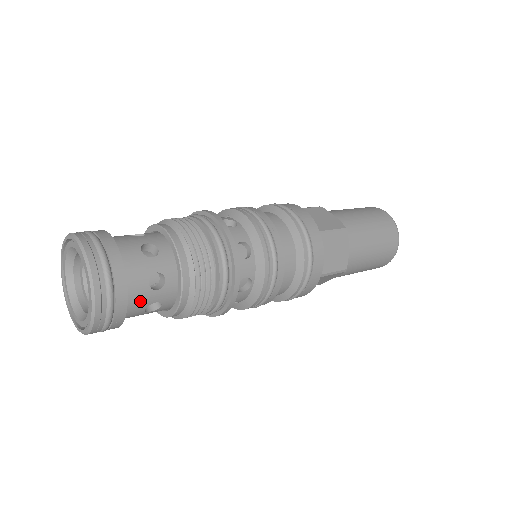
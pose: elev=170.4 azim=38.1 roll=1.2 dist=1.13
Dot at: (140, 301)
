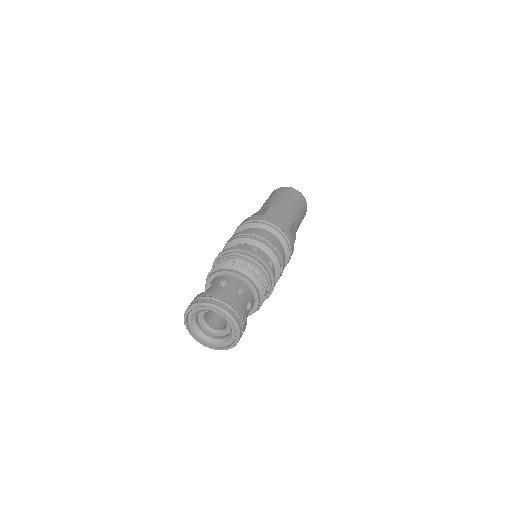
Dot at: occluded
